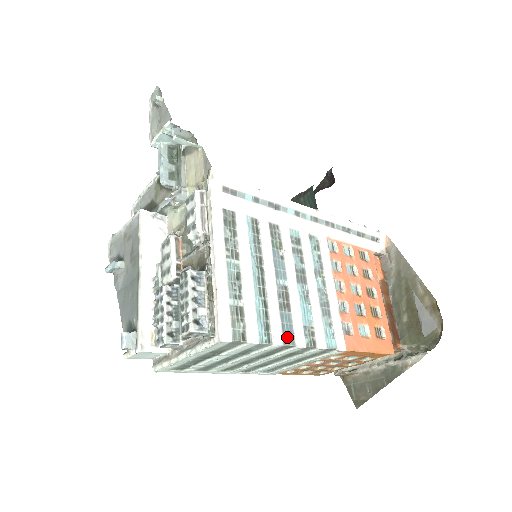
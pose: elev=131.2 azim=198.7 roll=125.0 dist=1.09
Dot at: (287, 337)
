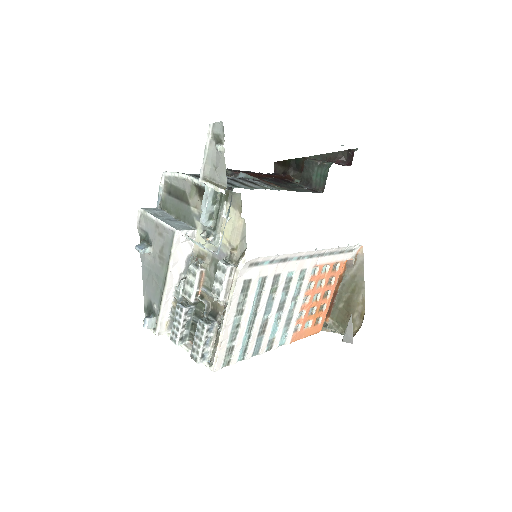
Dot at: (255, 351)
